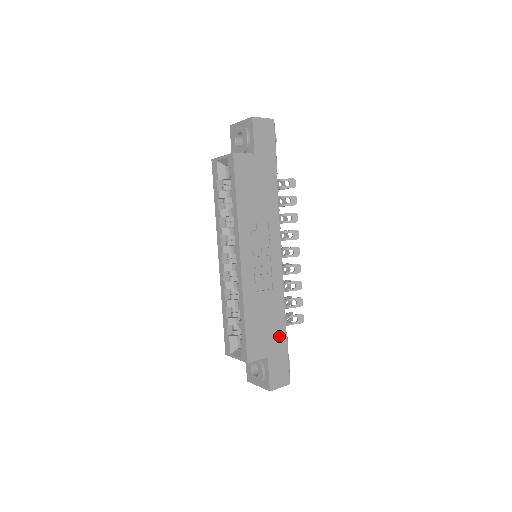
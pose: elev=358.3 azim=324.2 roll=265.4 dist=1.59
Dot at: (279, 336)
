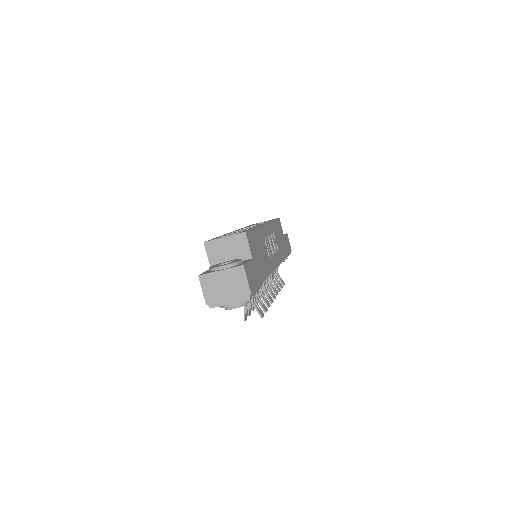
Dot at: (261, 272)
